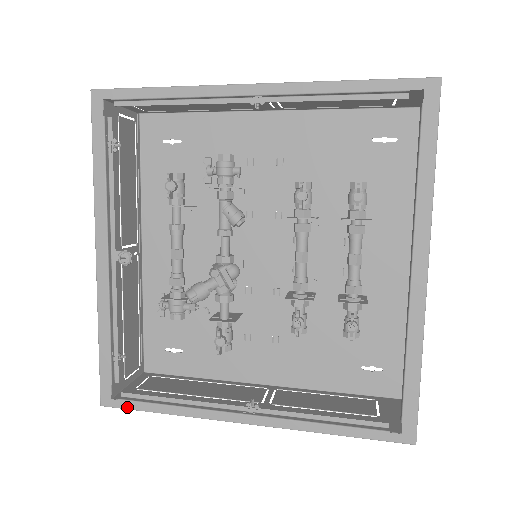
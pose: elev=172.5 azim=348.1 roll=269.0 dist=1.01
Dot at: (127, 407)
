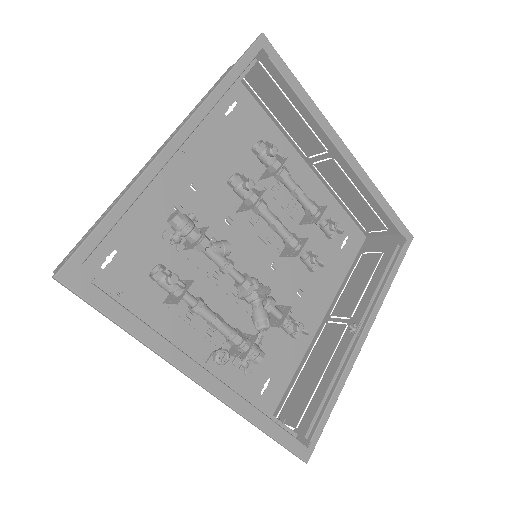
Dot at: (319, 435)
